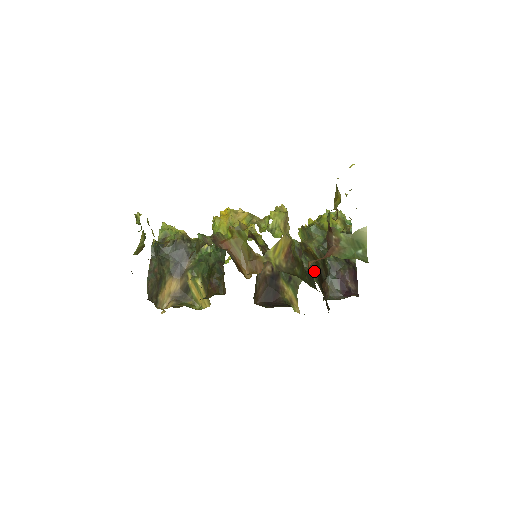
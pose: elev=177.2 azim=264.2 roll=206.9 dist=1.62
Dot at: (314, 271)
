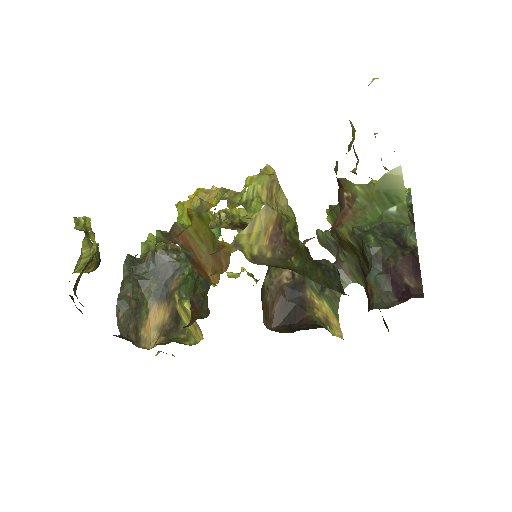
Dot at: (359, 271)
